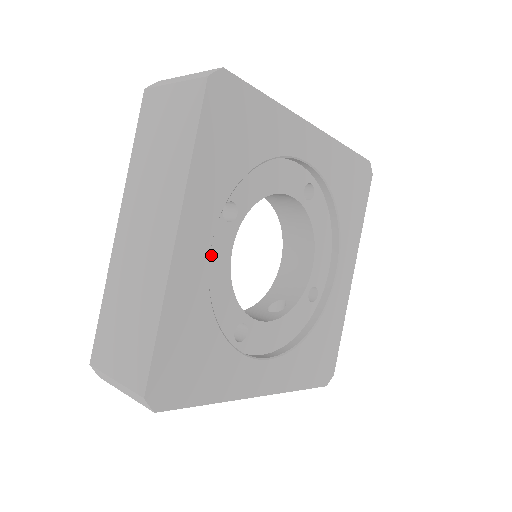
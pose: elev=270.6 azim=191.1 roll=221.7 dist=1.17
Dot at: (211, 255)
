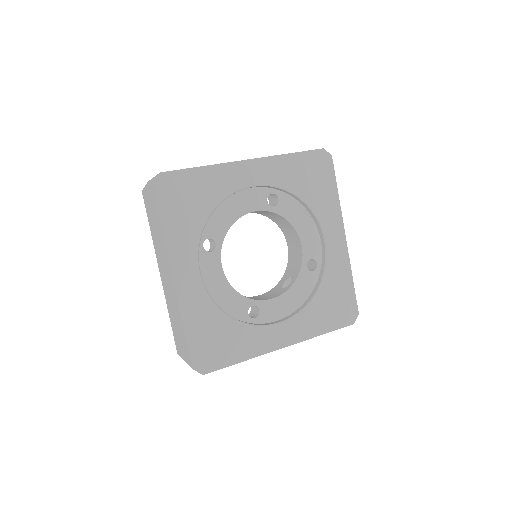
Dot at: (207, 276)
